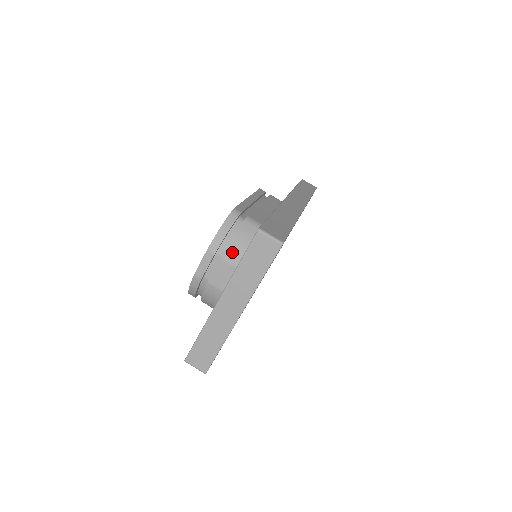
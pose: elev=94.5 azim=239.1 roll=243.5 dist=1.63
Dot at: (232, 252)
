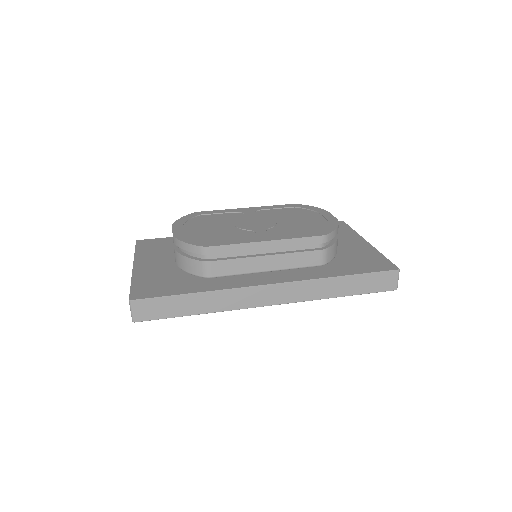
Dot at: (178, 258)
